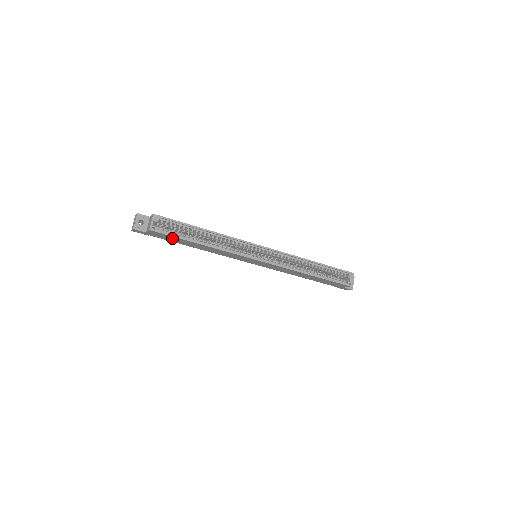
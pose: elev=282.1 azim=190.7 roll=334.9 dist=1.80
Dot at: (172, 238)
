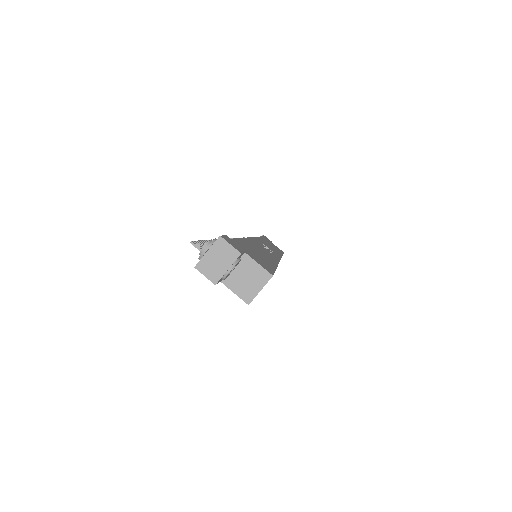
Dot at: occluded
